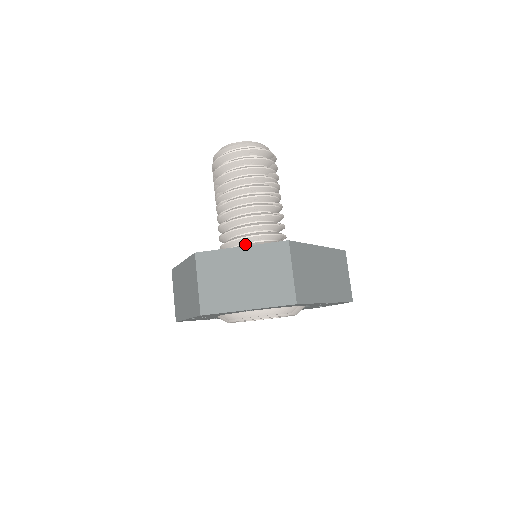
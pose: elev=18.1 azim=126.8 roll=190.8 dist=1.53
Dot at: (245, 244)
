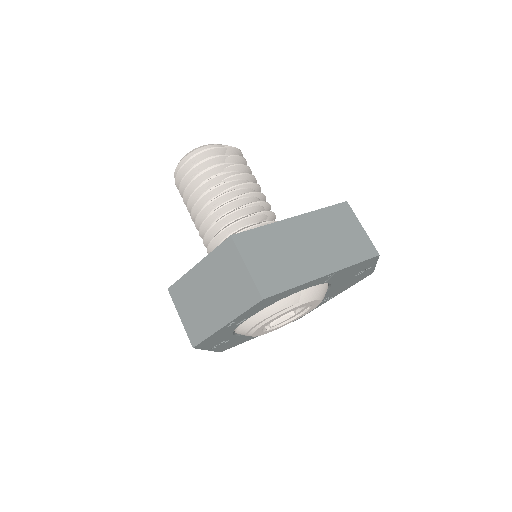
Dot at: occluded
